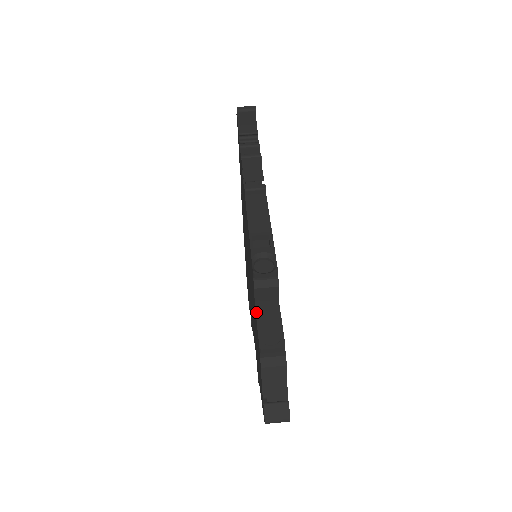
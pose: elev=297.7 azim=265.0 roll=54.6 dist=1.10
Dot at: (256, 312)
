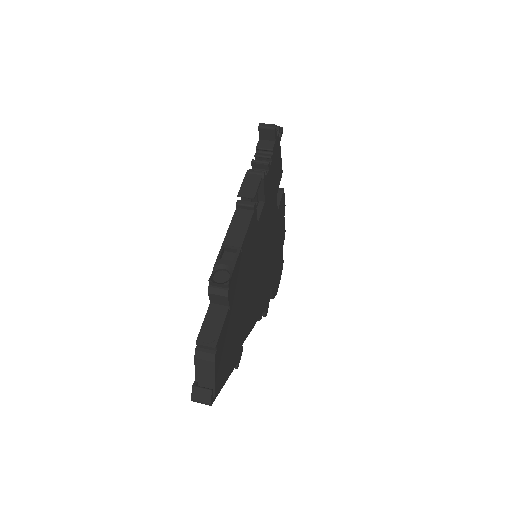
Dot at: (207, 312)
